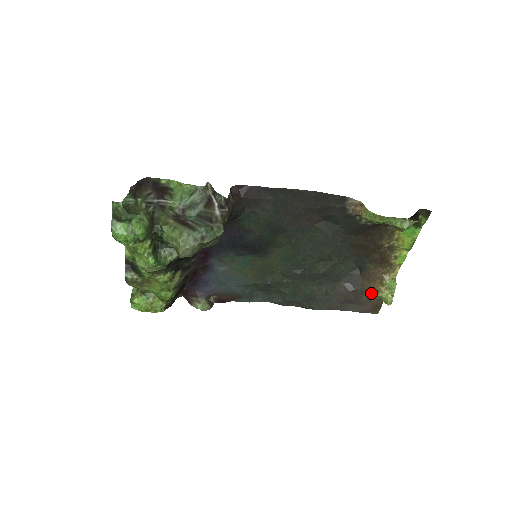
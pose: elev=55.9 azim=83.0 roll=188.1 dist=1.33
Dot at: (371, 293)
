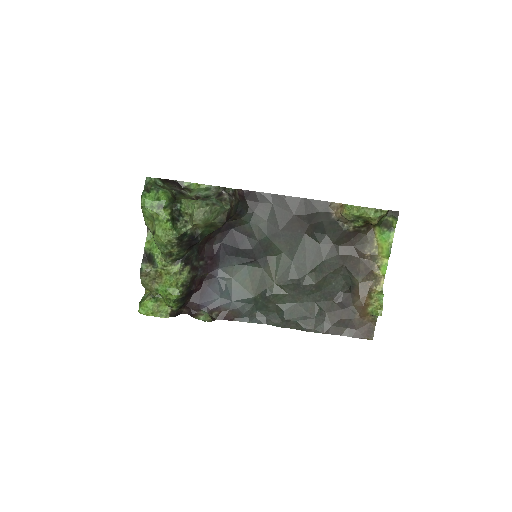
Dot at: (362, 310)
